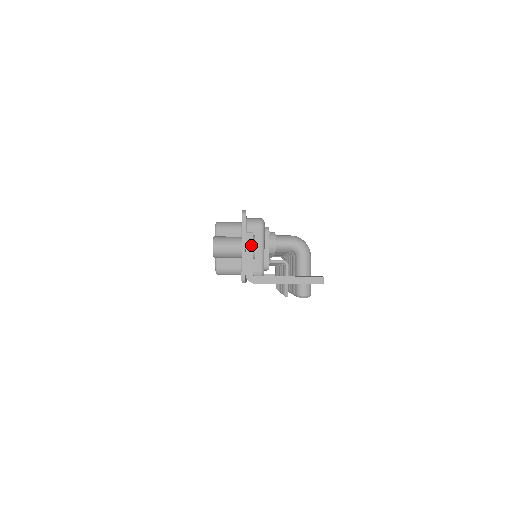
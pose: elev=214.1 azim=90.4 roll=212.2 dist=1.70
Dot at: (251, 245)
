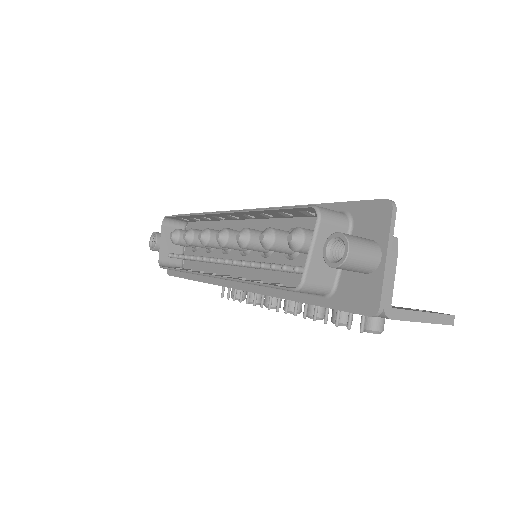
Dot at: (396, 258)
